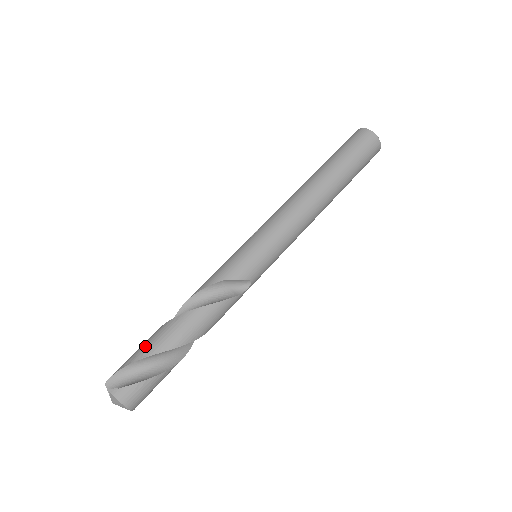
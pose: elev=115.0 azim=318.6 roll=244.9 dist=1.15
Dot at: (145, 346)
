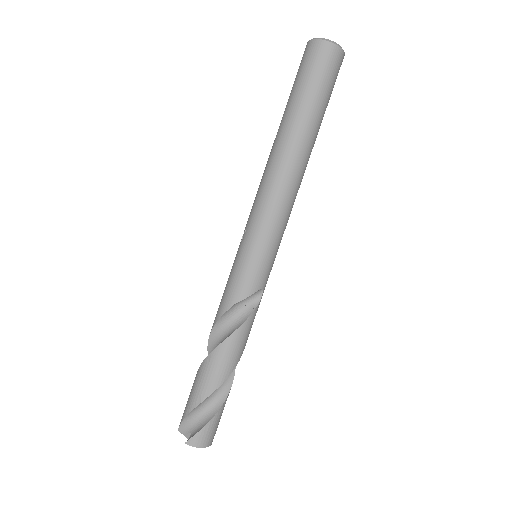
Dot at: (194, 392)
